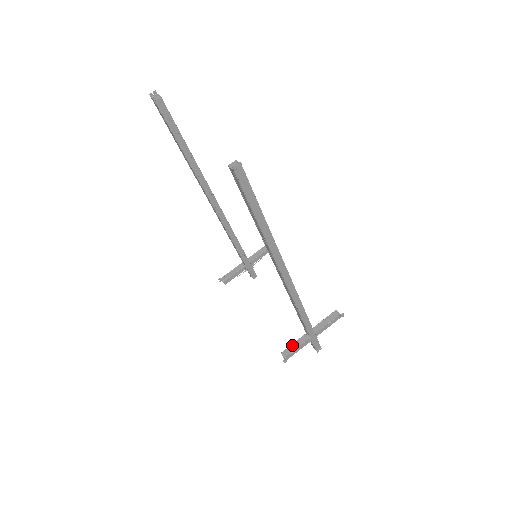
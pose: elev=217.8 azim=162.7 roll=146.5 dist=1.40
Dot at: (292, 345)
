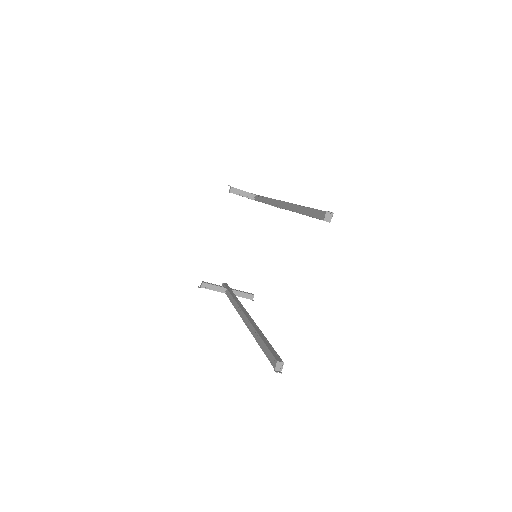
Dot at: (213, 285)
